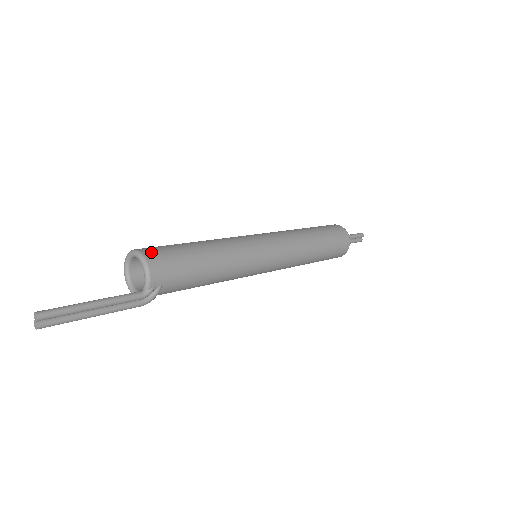
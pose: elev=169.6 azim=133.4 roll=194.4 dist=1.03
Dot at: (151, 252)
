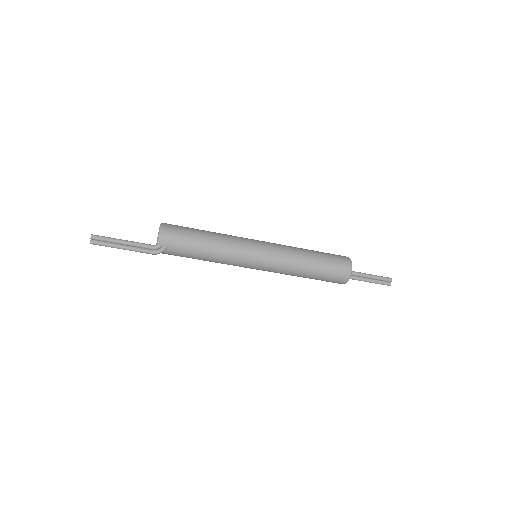
Dot at: (168, 225)
